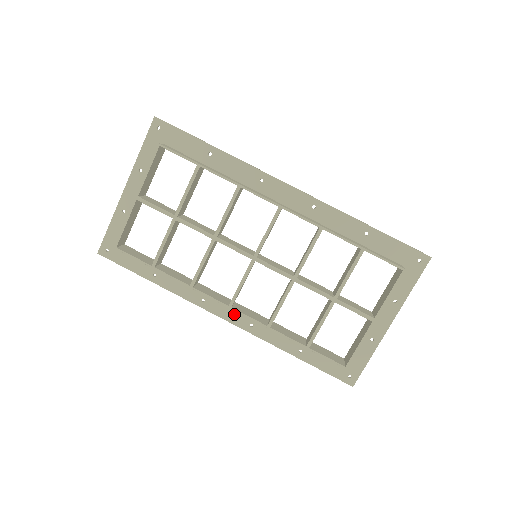
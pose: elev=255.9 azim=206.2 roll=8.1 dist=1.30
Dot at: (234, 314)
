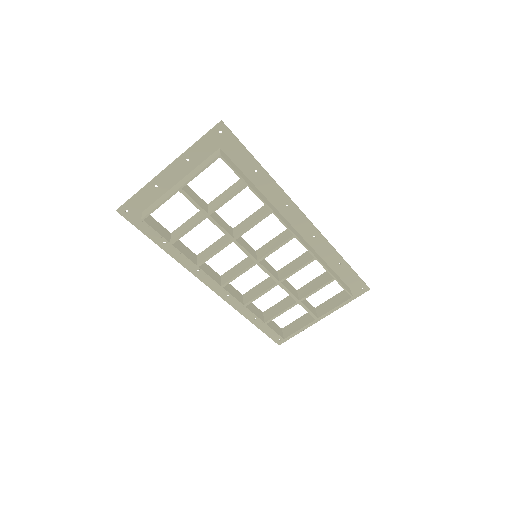
Dot at: (218, 286)
